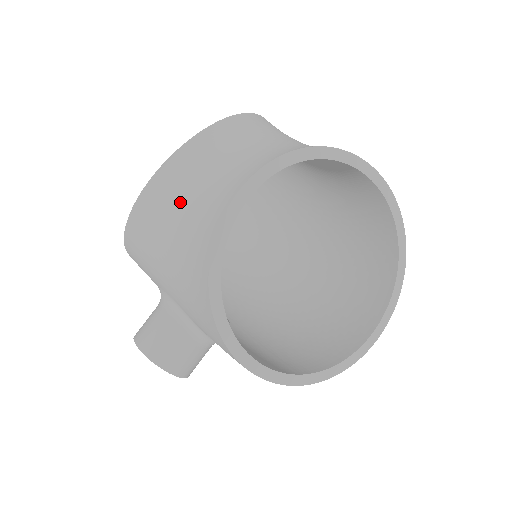
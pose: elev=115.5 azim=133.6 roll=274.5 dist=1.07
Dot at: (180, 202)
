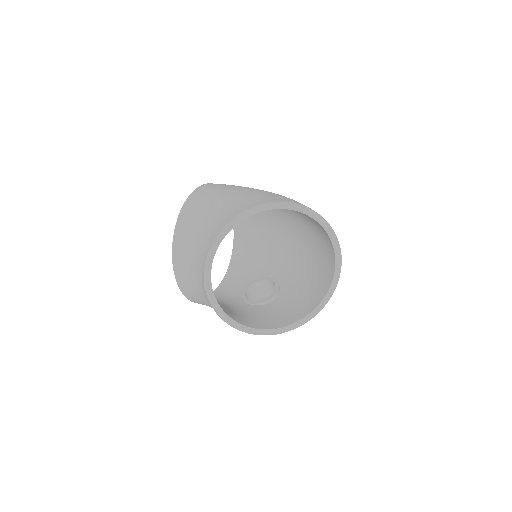
Dot at: (200, 298)
